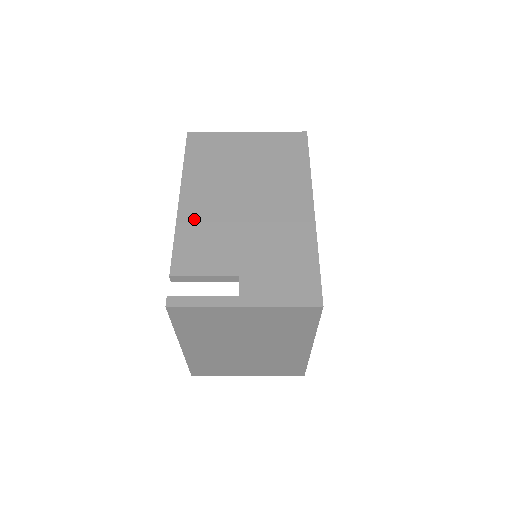
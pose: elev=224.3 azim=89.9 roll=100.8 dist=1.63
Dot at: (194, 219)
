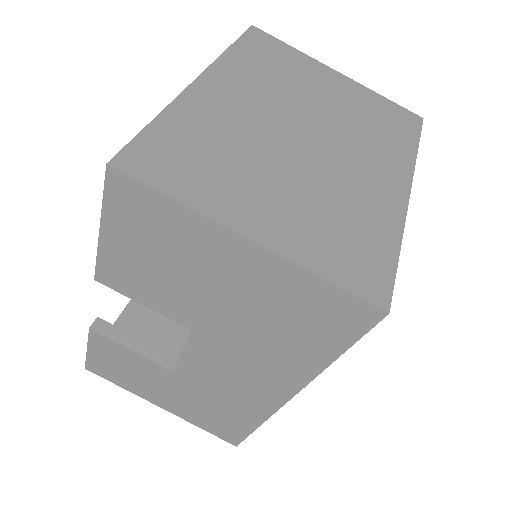
Dot at: occluded
